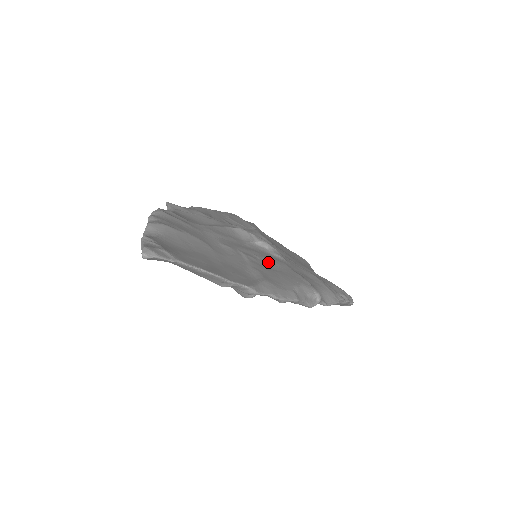
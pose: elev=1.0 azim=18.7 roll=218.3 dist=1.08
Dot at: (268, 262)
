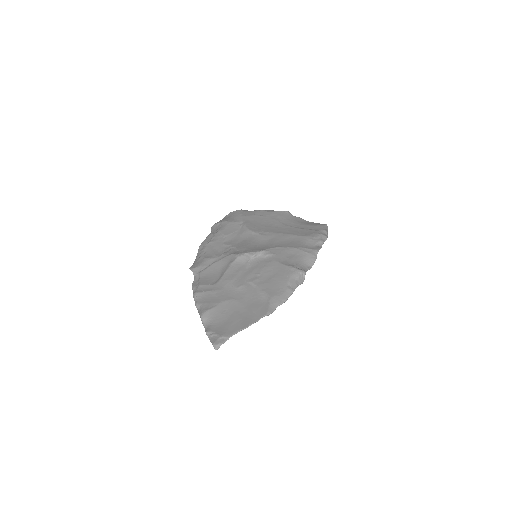
Dot at: (266, 272)
